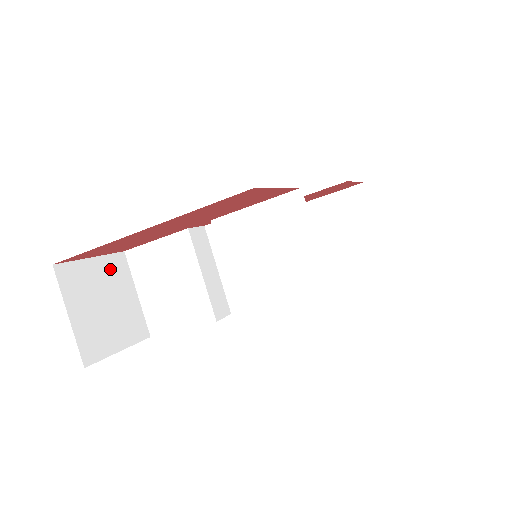
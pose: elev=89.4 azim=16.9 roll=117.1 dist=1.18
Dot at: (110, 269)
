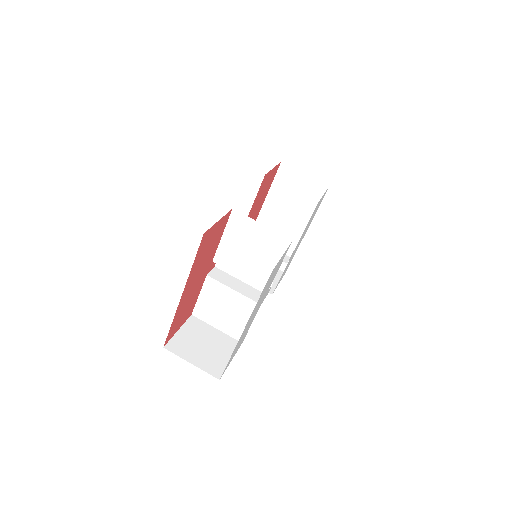
Dot at: (192, 328)
